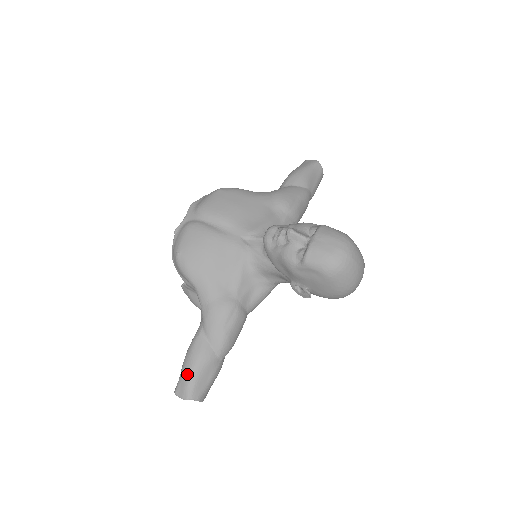
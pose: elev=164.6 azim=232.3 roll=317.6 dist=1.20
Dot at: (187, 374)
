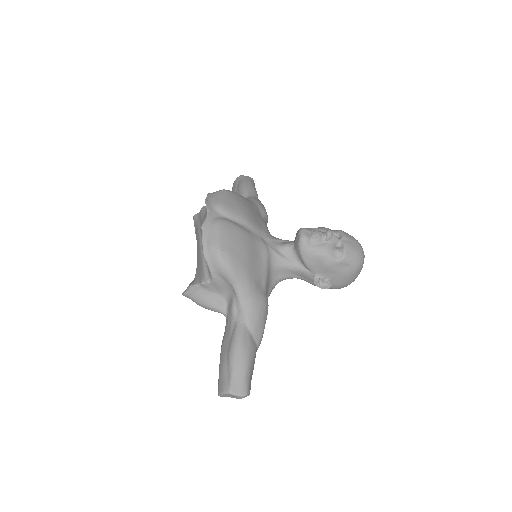
Dot at: (243, 370)
